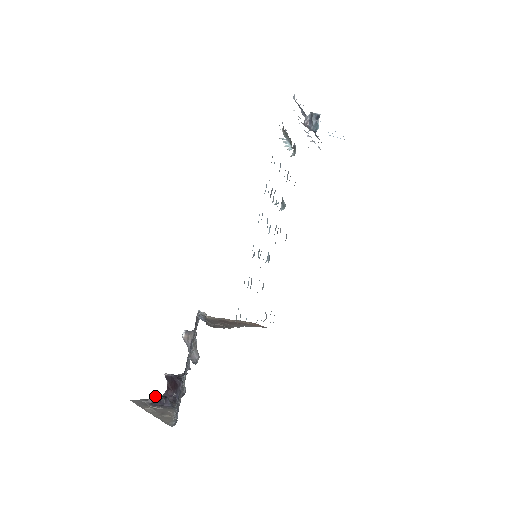
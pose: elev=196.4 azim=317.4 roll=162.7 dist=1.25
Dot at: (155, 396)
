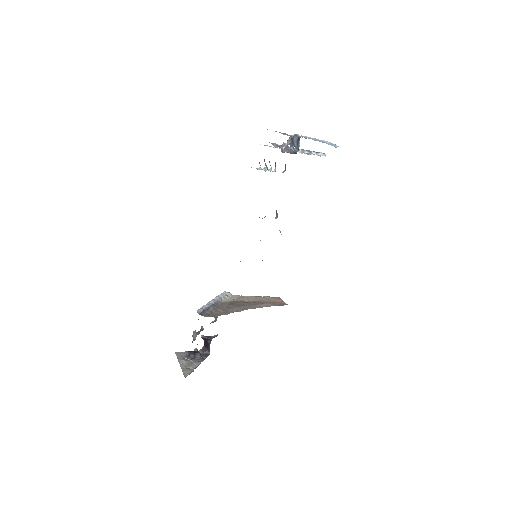
Dot at: (191, 351)
